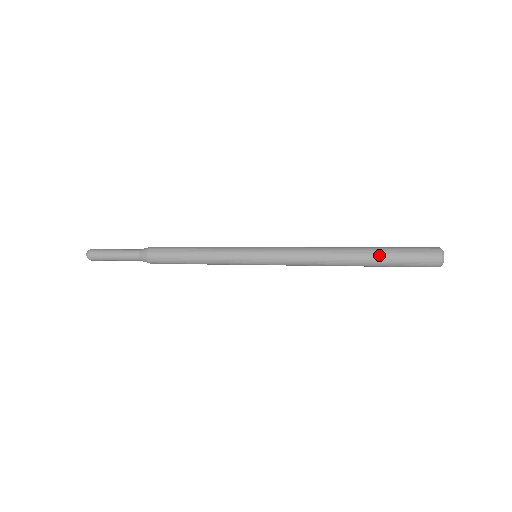
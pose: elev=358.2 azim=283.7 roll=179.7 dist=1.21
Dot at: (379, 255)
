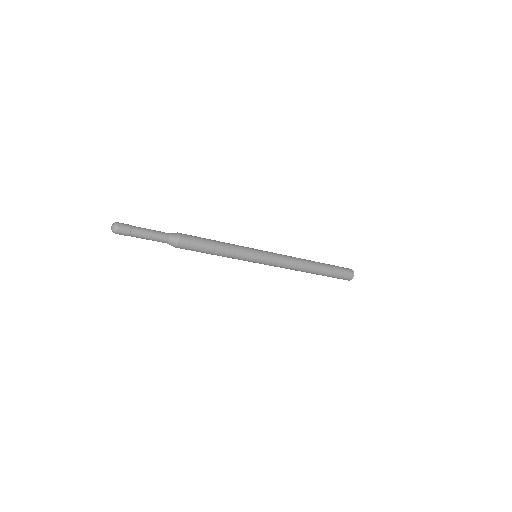
Dot at: (327, 269)
